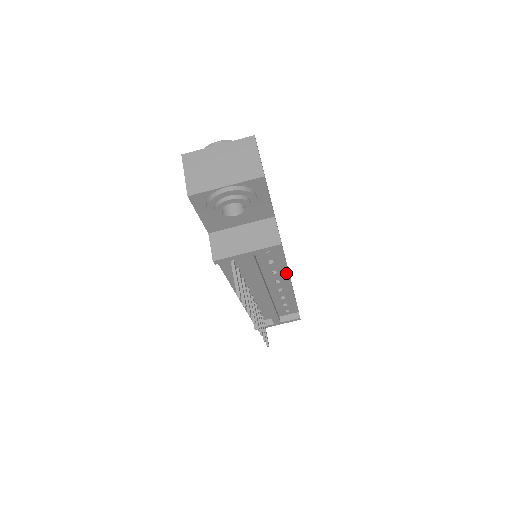
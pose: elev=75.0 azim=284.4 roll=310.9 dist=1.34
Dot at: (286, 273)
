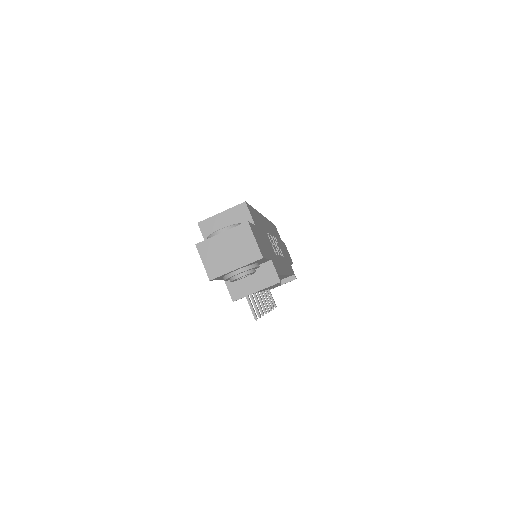
Dot at: occluded
